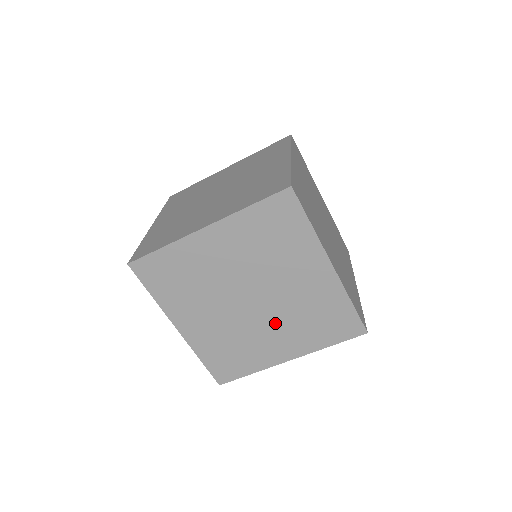
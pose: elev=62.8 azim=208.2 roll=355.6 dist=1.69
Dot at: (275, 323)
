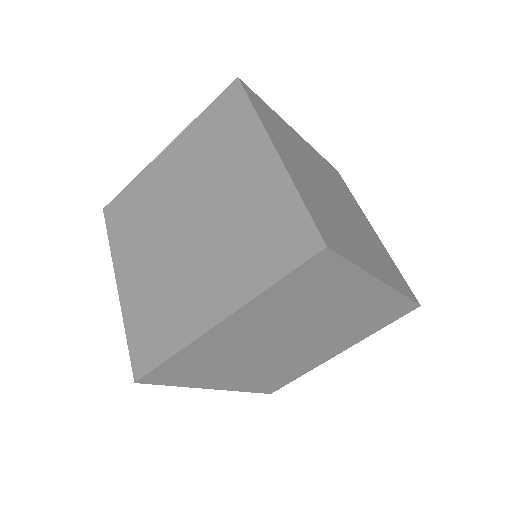
Dot at: (321, 342)
